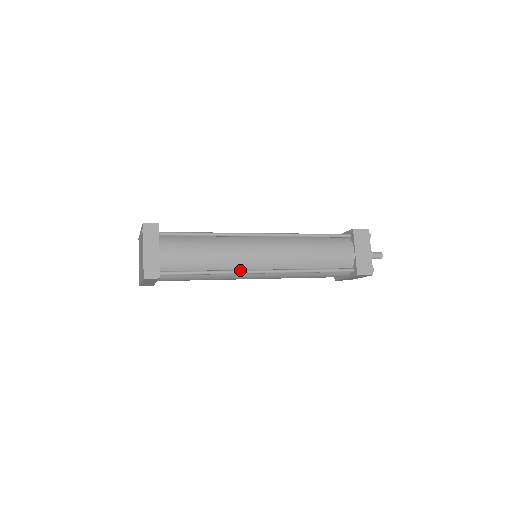
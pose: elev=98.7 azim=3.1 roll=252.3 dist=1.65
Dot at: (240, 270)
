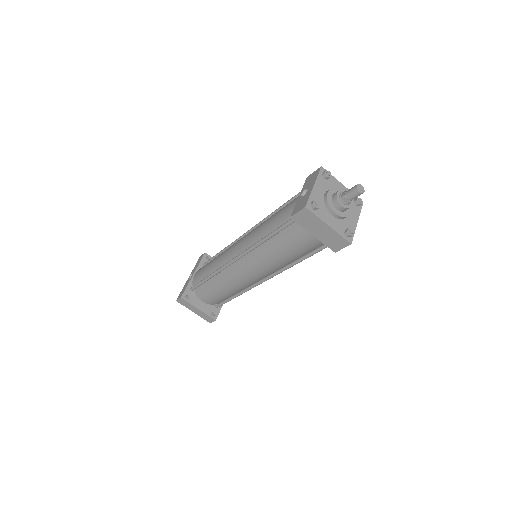
Dot at: (250, 287)
